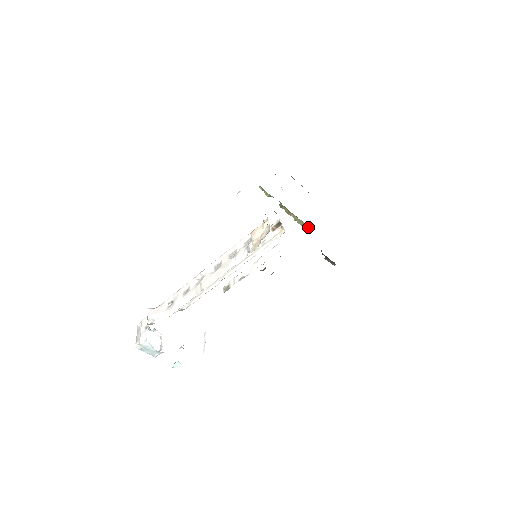
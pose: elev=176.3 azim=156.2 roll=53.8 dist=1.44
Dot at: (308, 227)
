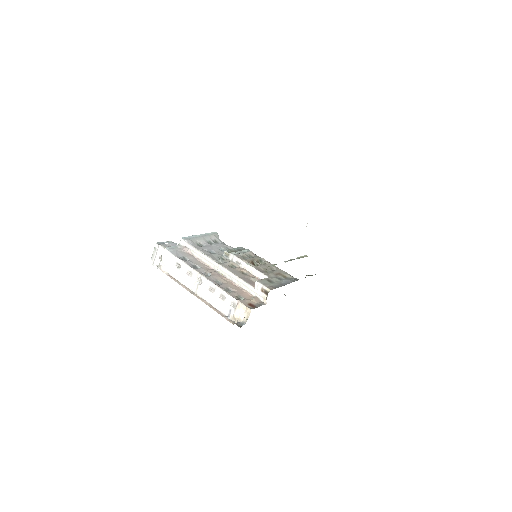
Dot at: occluded
